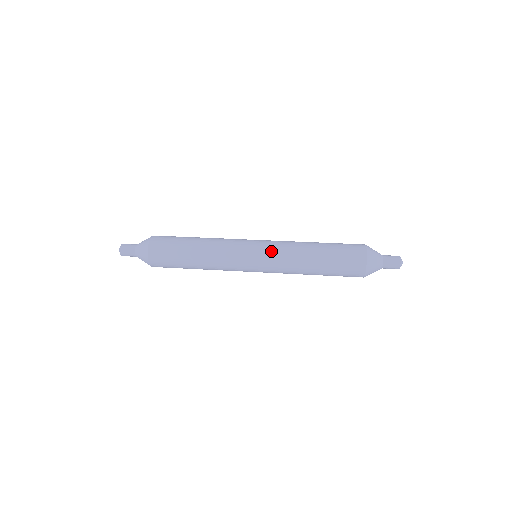
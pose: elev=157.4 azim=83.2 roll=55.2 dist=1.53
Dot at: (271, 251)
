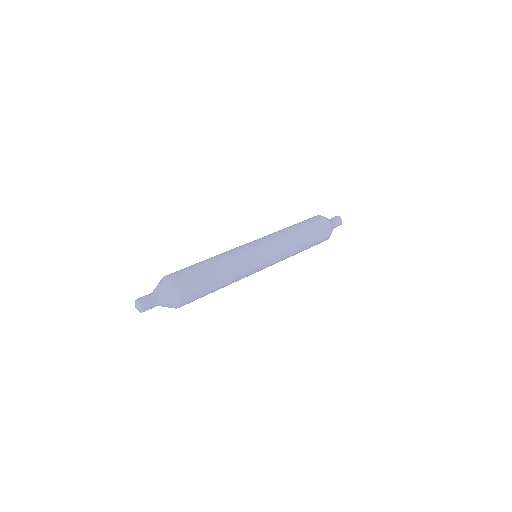
Dot at: (269, 239)
